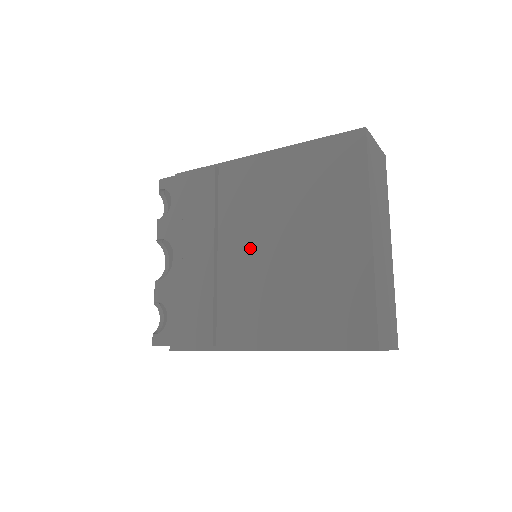
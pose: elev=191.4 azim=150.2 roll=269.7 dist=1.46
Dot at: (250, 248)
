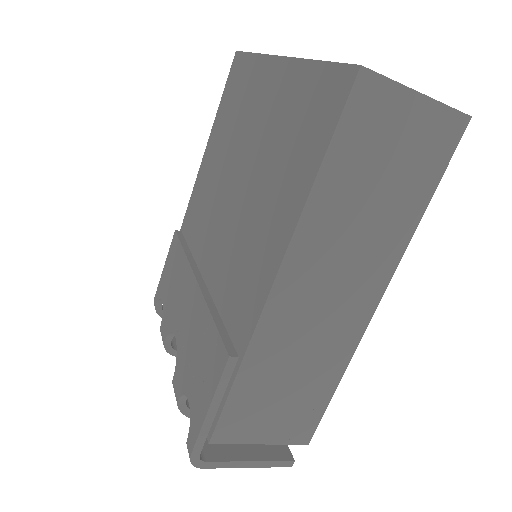
Dot at: (219, 231)
